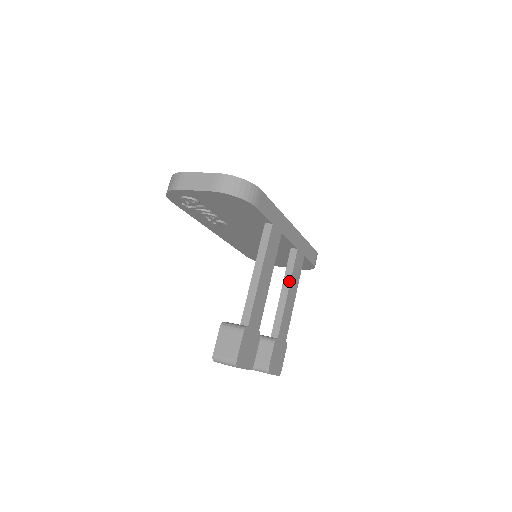
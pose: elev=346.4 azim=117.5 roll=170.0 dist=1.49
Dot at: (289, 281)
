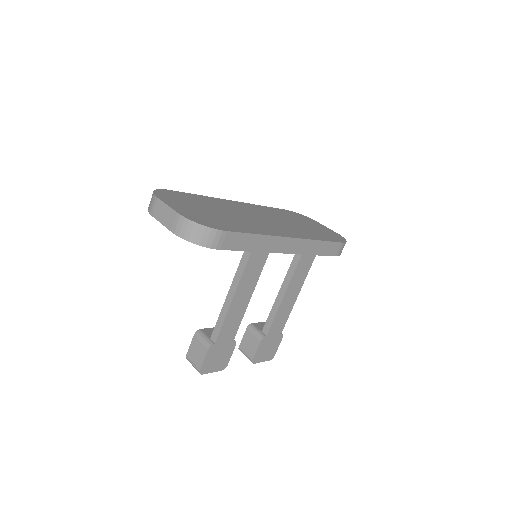
Dot at: (287, 285)
